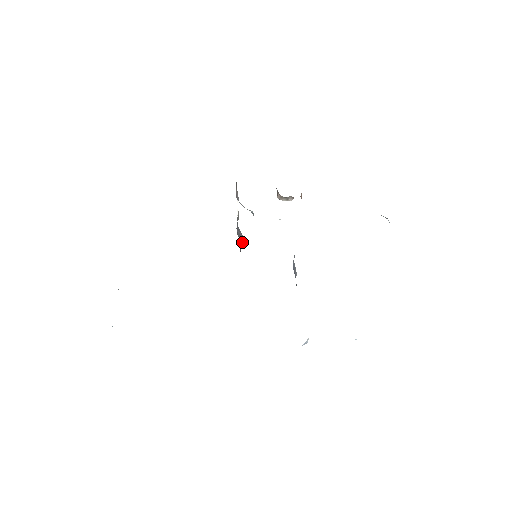
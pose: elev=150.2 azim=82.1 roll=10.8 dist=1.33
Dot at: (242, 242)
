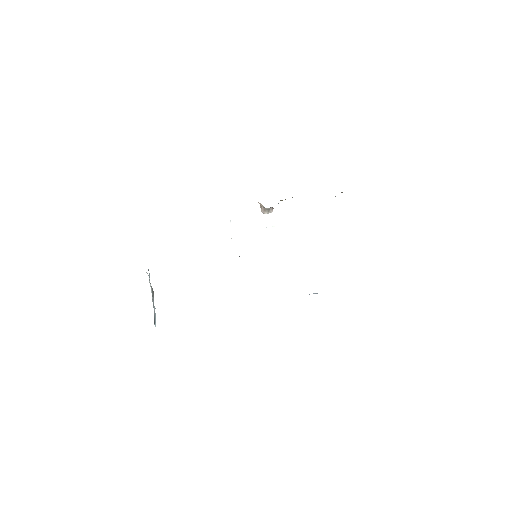
Dot at: (239, 256)
